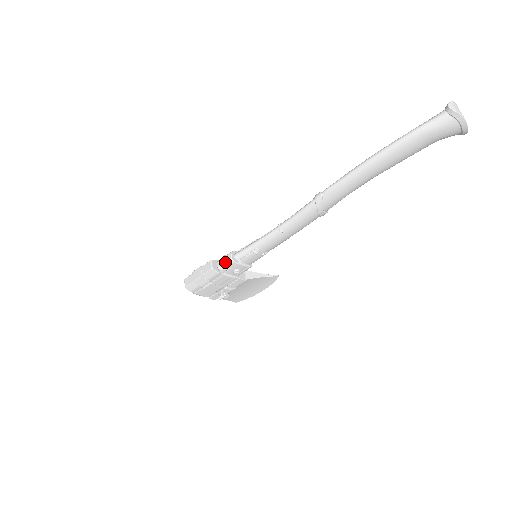
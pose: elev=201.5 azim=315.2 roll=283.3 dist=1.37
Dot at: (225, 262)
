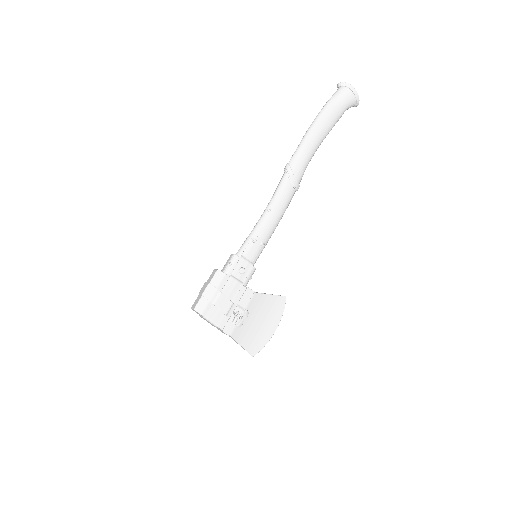
Dot at: (229, 261)
